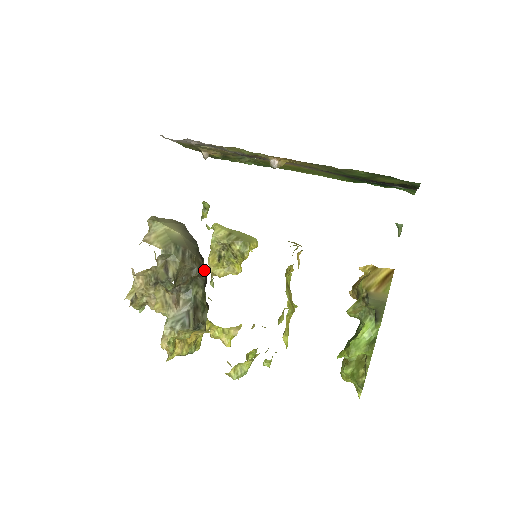
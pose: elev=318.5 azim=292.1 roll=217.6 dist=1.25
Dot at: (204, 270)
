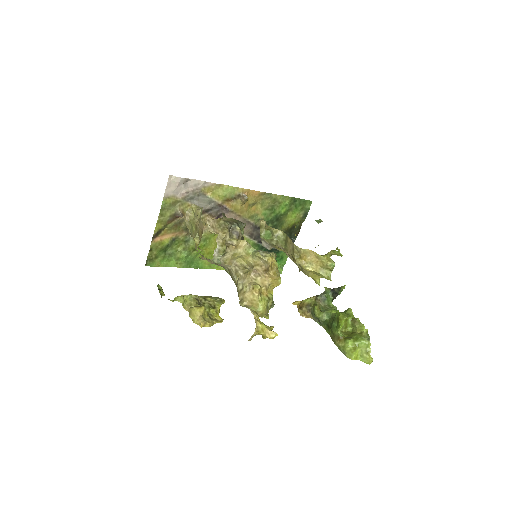
Dot at: occluded
